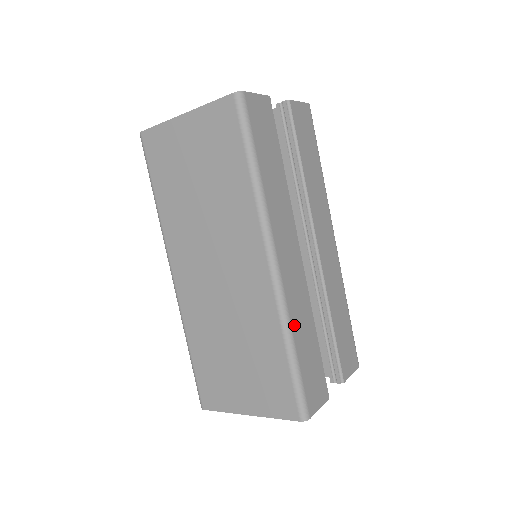
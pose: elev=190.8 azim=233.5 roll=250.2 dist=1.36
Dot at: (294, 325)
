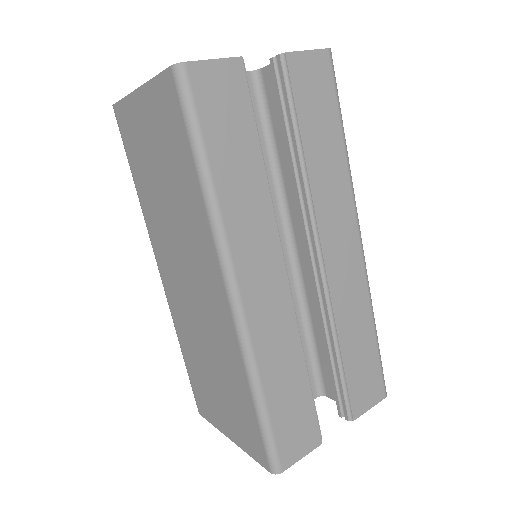
Dot at: (264, 367)
